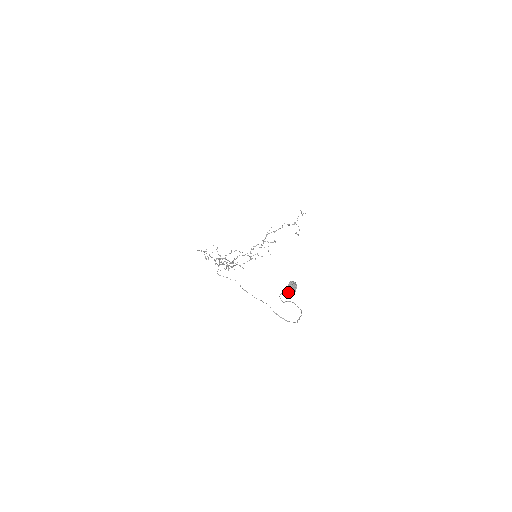
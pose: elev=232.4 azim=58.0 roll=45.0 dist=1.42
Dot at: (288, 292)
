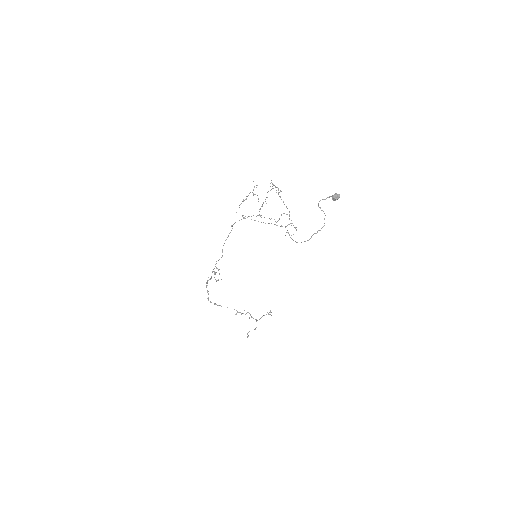
Dot at: (332, 195)
